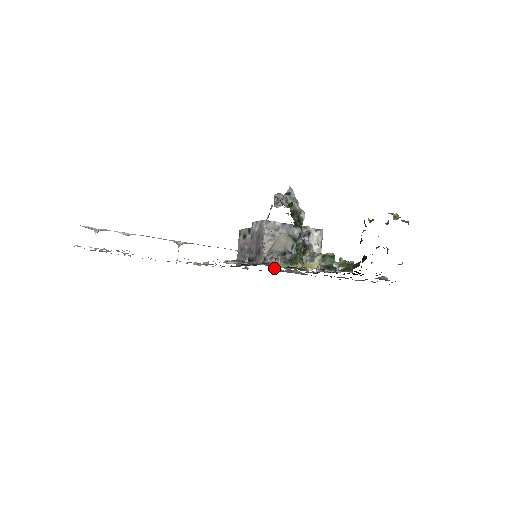
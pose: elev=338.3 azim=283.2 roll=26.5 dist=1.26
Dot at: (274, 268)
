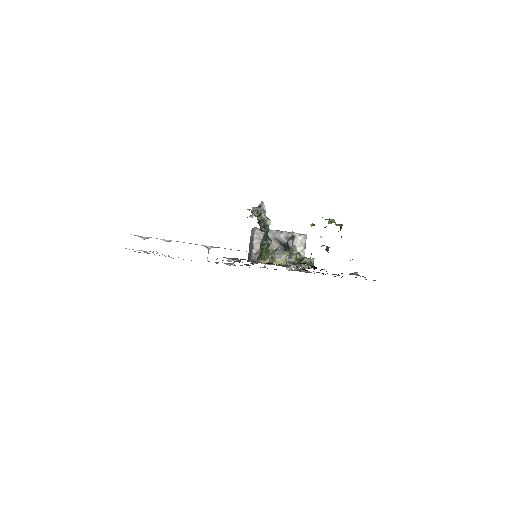
Dot at: (286, 267)
